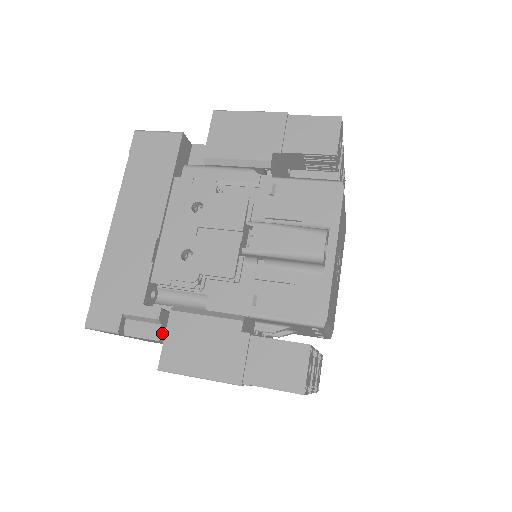
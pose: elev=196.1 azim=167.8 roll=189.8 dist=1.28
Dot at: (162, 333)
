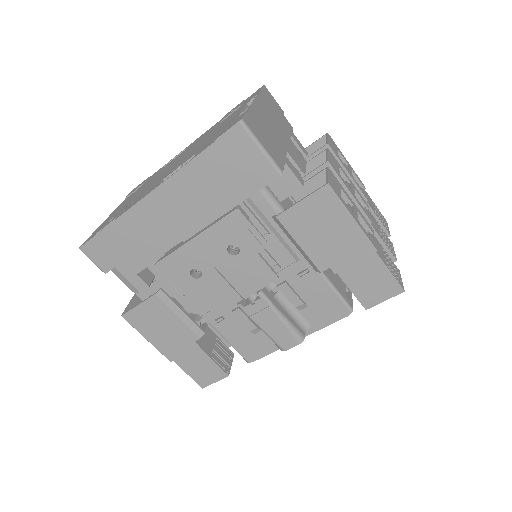
Dot at: occluded
